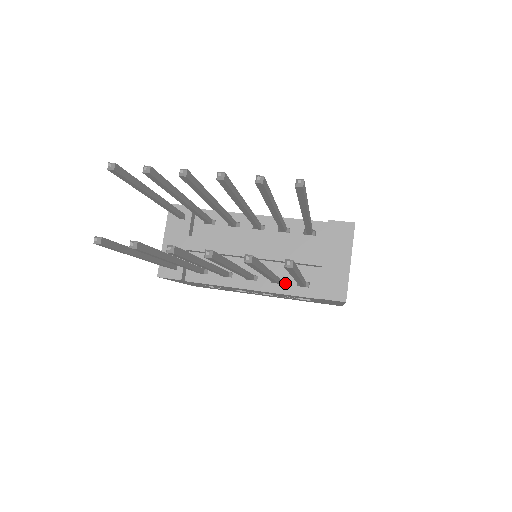
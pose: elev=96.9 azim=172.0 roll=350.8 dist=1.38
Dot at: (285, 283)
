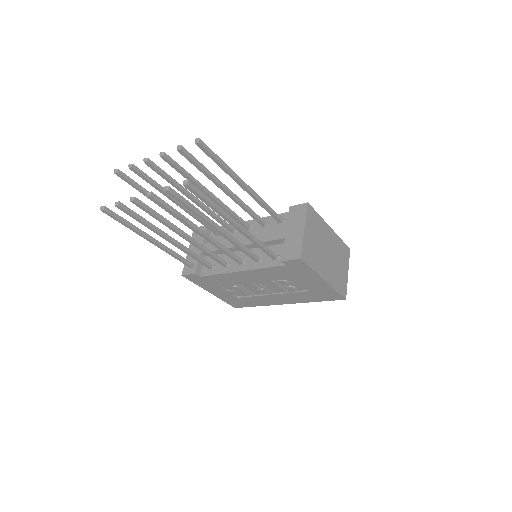
Dot at: (263, 260)
